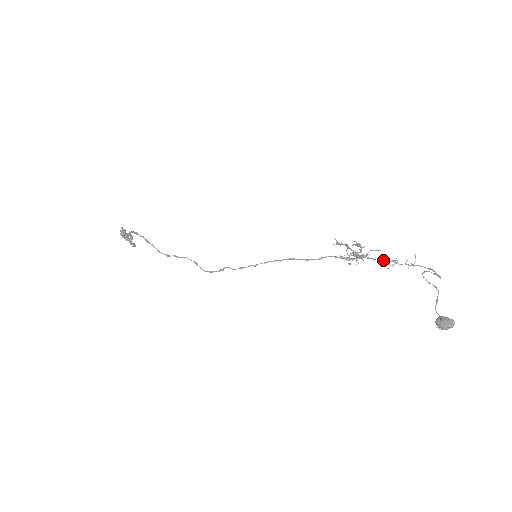
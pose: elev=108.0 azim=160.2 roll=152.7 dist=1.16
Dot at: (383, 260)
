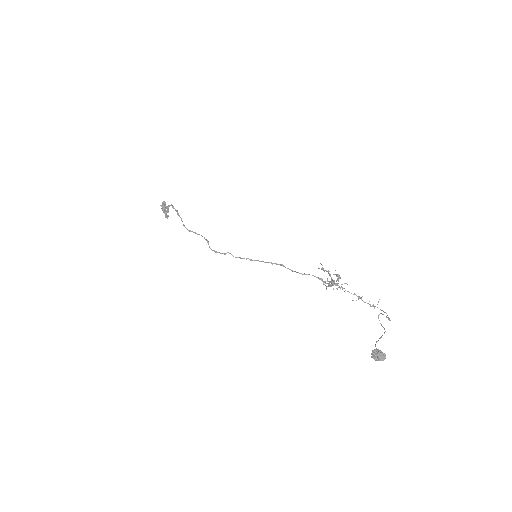
Dot at: occluded
